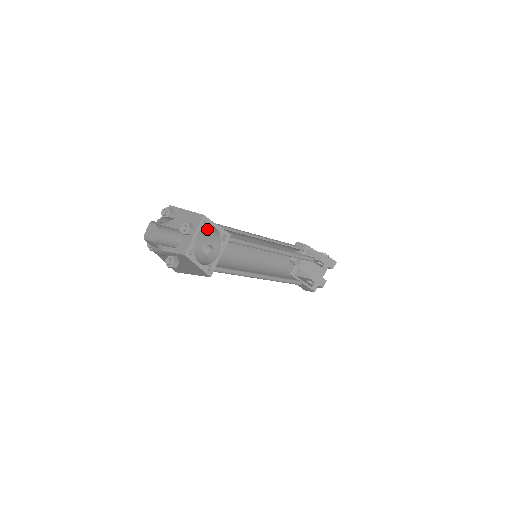
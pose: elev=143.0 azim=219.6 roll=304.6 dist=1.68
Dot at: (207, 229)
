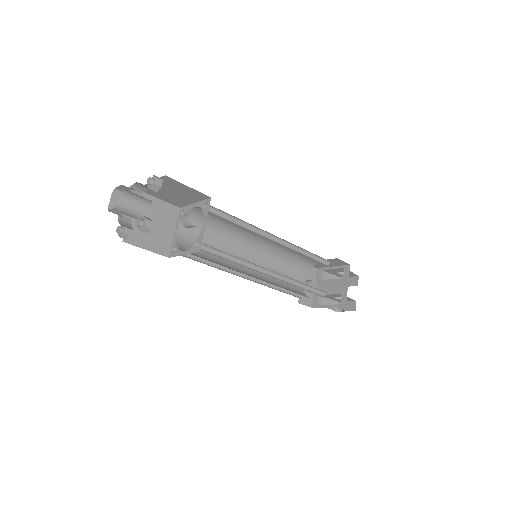
Dot at: occluded
